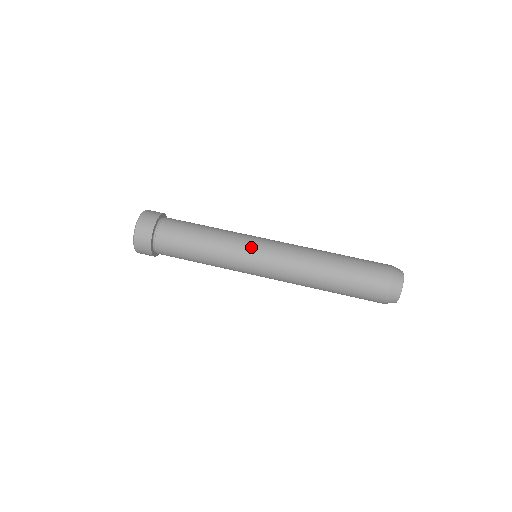
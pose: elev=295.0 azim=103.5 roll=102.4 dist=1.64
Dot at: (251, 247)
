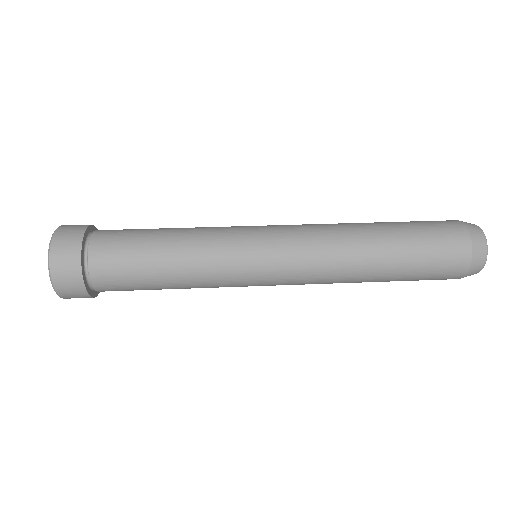
Dot at: (248, 232)
